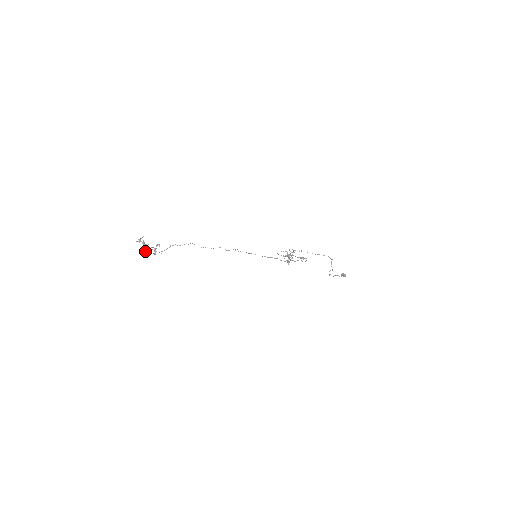
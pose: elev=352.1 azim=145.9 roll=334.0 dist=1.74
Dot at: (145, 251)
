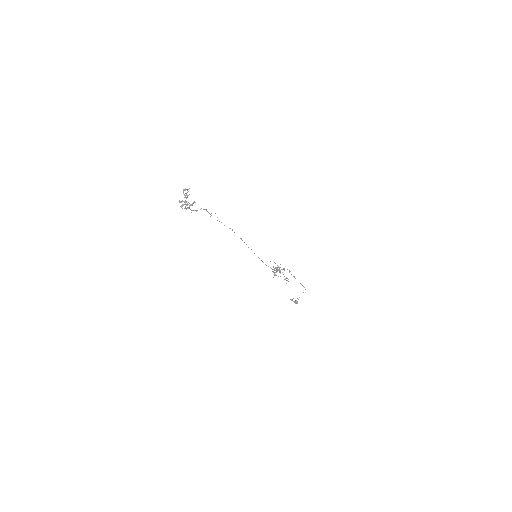
Dot at: (180, 202)
